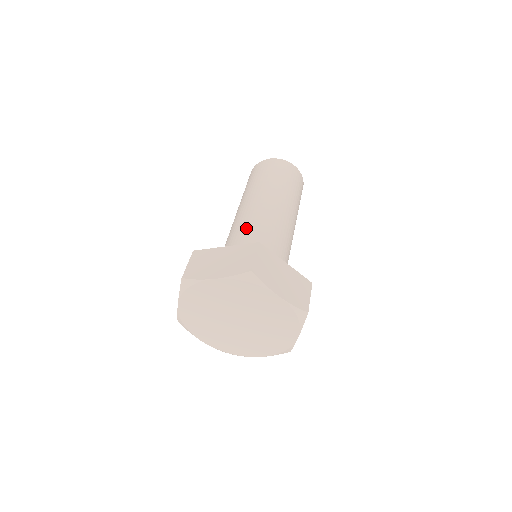
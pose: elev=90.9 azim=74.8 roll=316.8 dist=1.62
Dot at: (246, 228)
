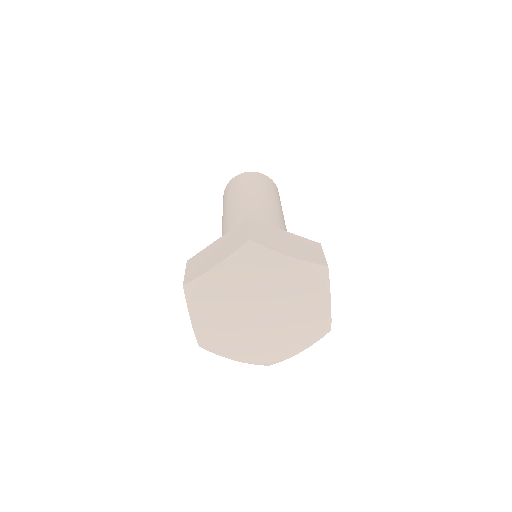
Dot at: occluded
